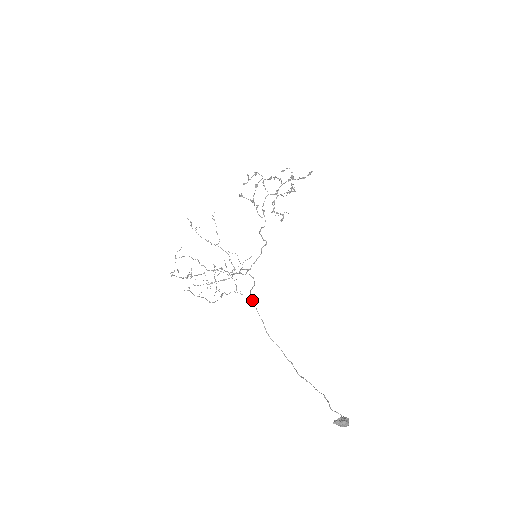
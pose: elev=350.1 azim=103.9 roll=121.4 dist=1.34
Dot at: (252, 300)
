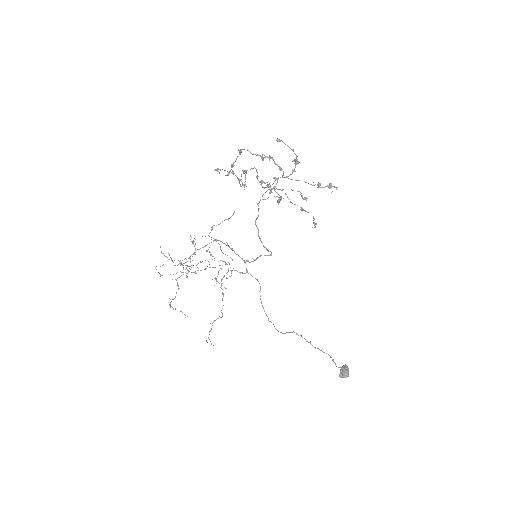
Dot at: (269, 321)
